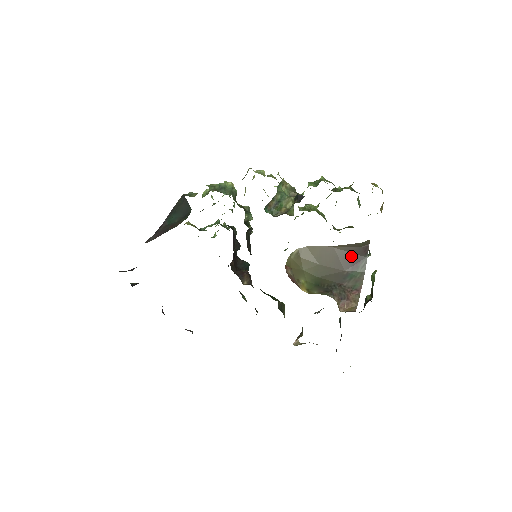
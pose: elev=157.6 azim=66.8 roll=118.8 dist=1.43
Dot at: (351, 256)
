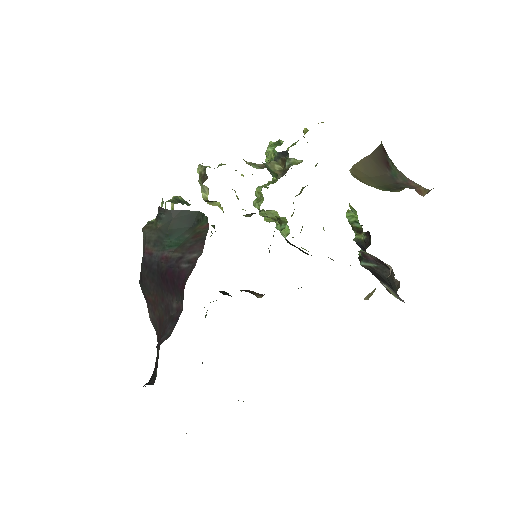
Dot at: (381, 160)
